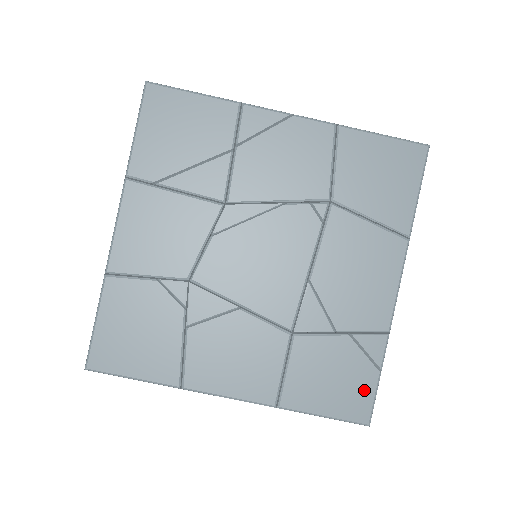
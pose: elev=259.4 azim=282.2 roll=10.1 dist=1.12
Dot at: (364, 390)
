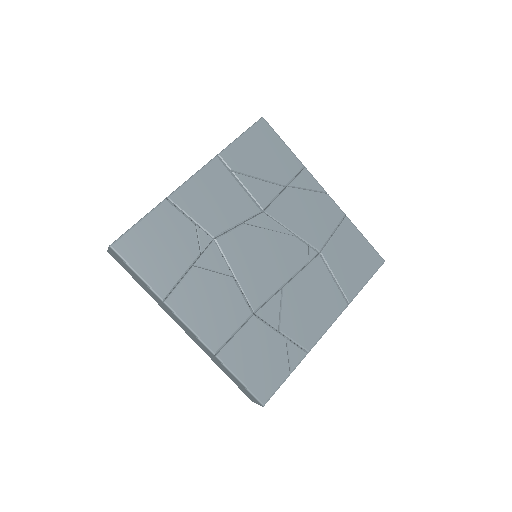
Dot at: (274, 379)
